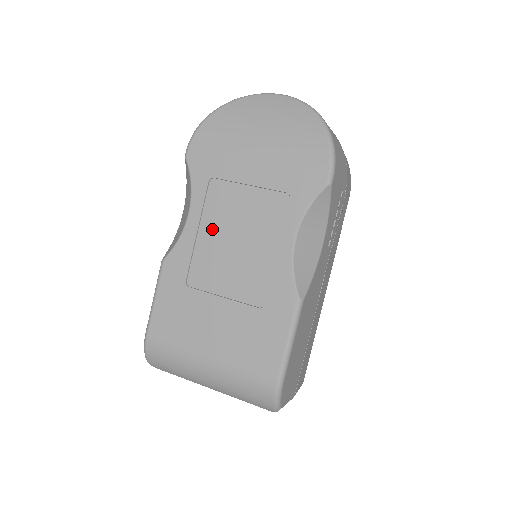
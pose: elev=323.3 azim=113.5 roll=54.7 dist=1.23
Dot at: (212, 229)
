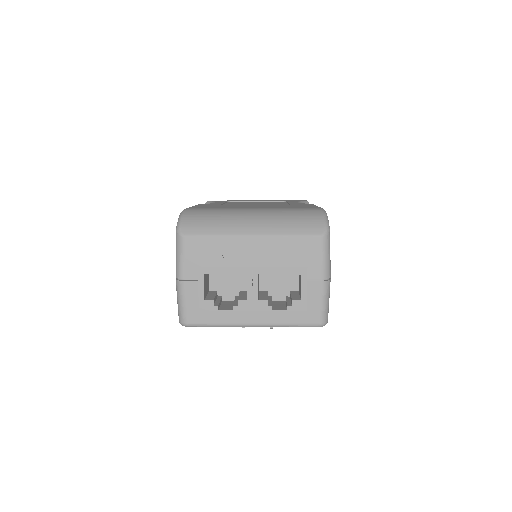
Dot at: occluded
